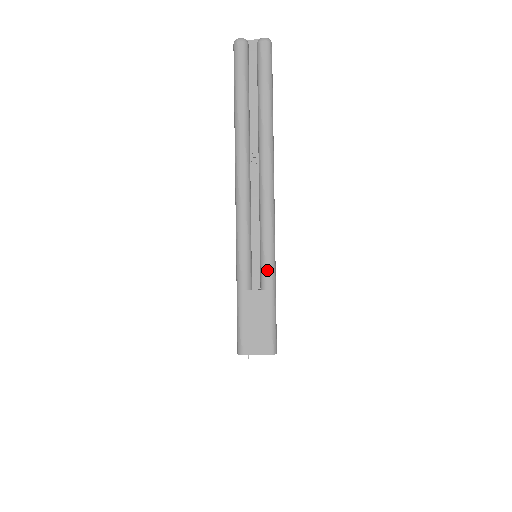
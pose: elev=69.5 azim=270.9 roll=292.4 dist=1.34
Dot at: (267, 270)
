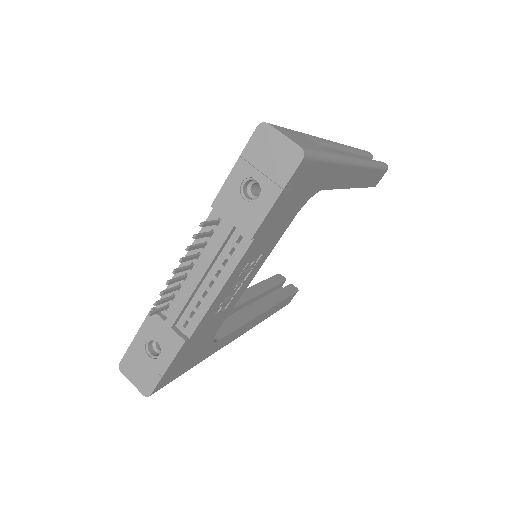
Dot at: (334, 152)
